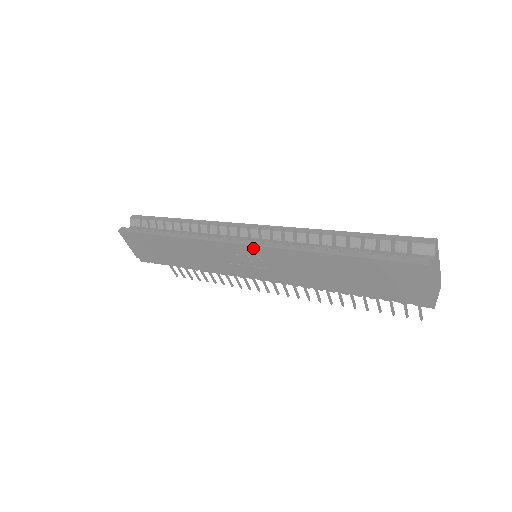
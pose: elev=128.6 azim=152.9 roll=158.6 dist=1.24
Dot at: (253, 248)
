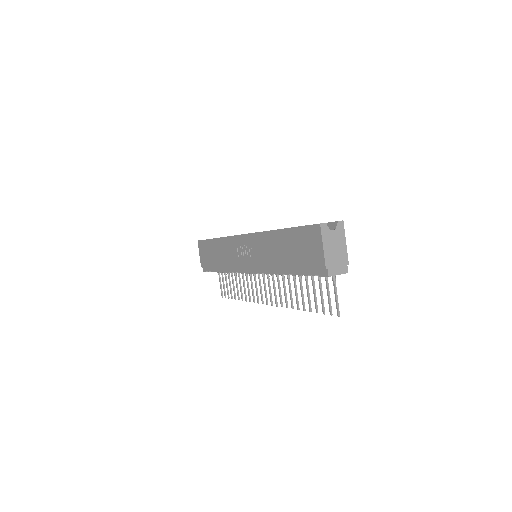
Dot at: (248, 236)
